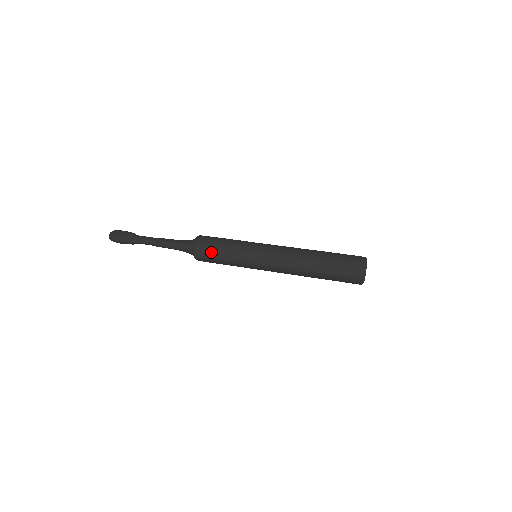
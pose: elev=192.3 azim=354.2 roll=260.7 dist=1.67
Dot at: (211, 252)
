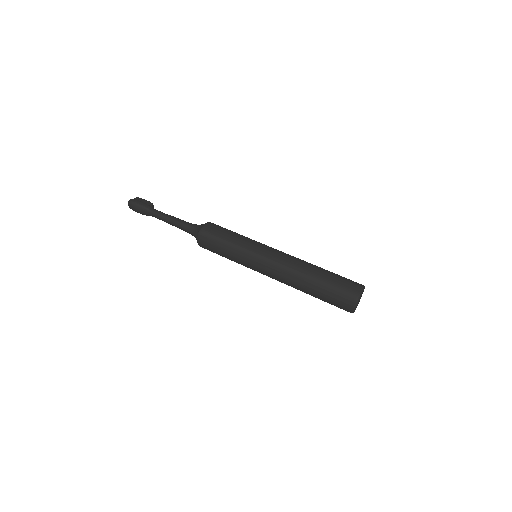
Dot at: (212, 250)
